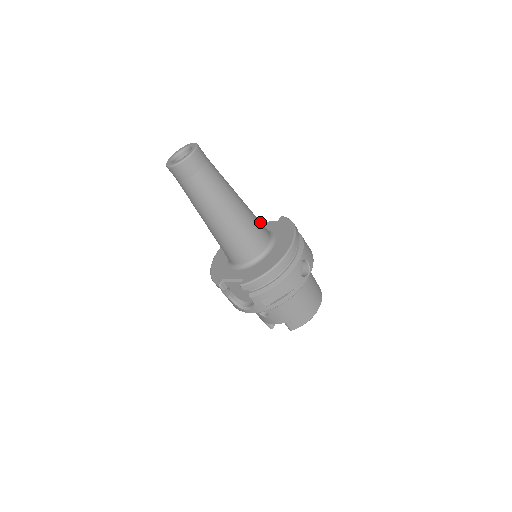
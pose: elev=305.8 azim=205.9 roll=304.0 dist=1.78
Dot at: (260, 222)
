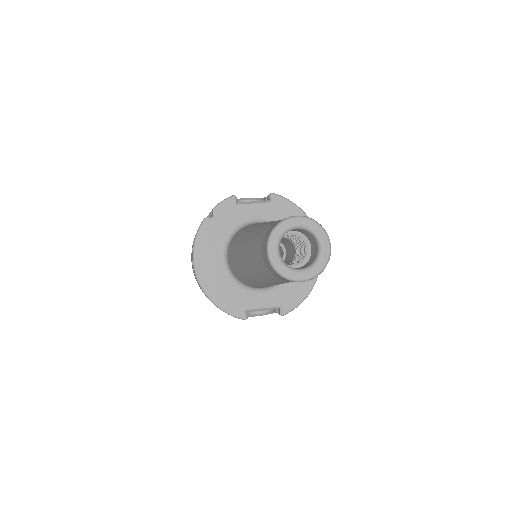
Dot at: occluded
